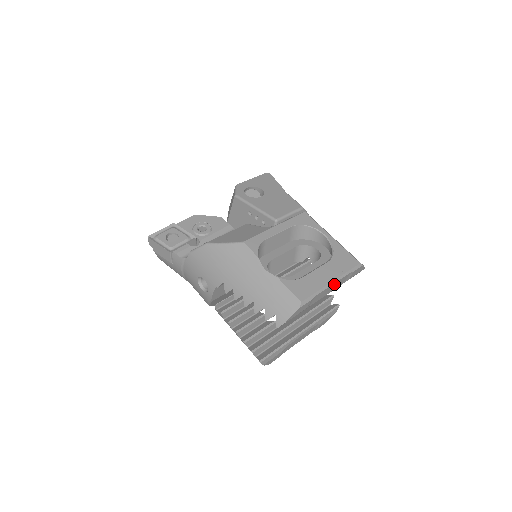
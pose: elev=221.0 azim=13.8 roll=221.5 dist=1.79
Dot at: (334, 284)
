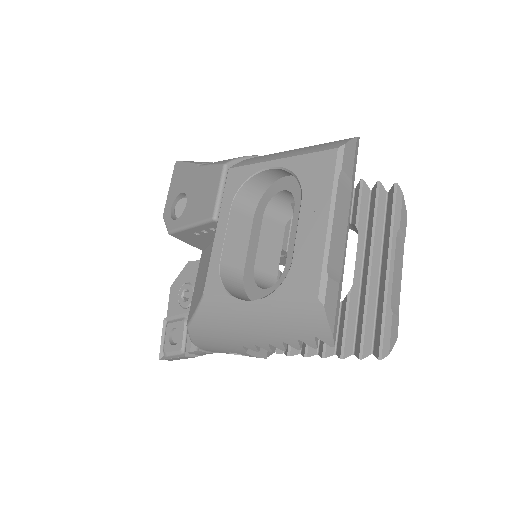
Dot at: (336, 217)
